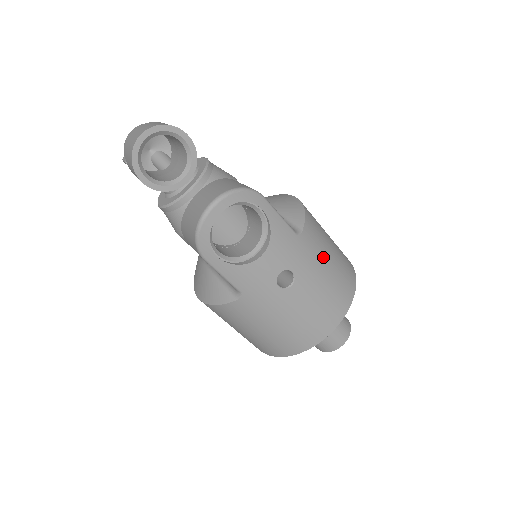
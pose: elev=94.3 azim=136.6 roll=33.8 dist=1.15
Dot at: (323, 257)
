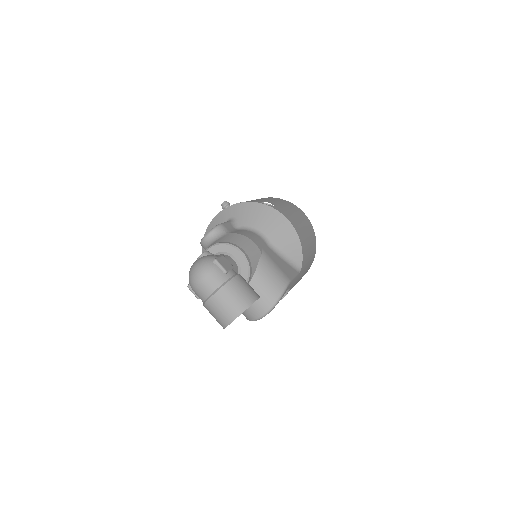
Dot at: (307, 262)
